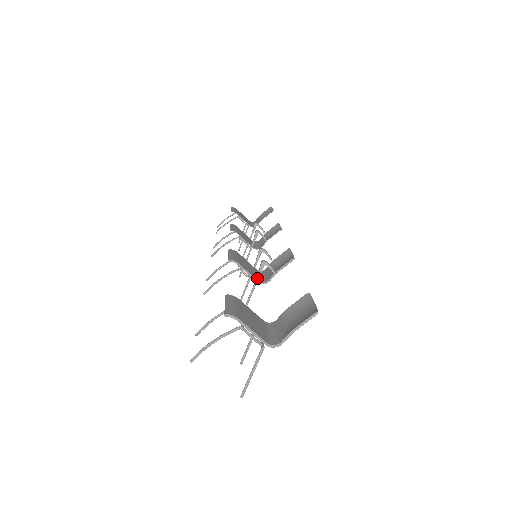
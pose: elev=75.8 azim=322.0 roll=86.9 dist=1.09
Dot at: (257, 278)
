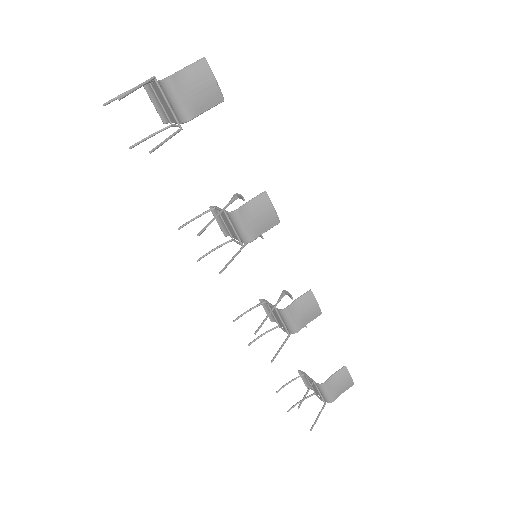
Dot at: (226, 205)
